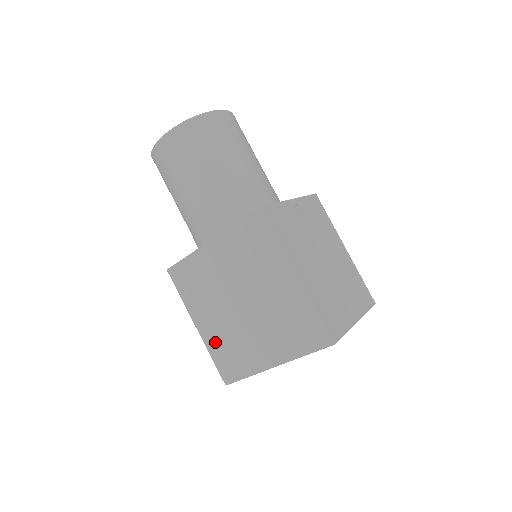
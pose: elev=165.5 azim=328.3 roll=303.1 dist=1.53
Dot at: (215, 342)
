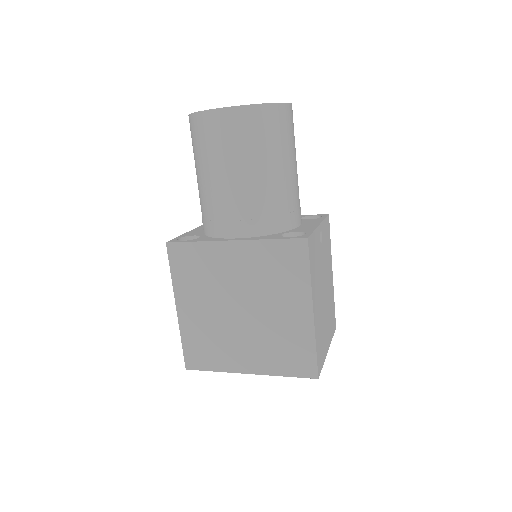
Dot at: (193, 330)
